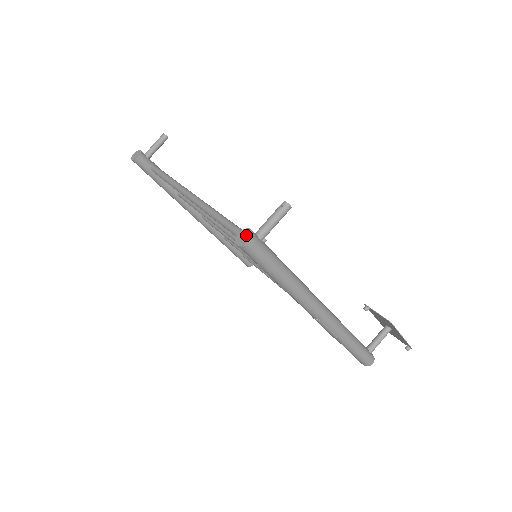
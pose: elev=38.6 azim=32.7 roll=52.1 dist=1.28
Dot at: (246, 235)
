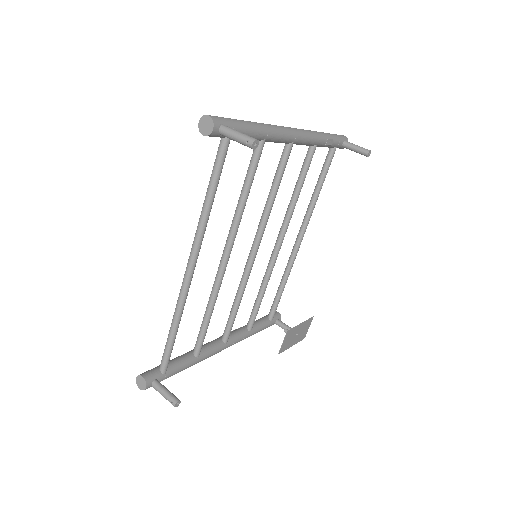
Dot at: (142, 385)
